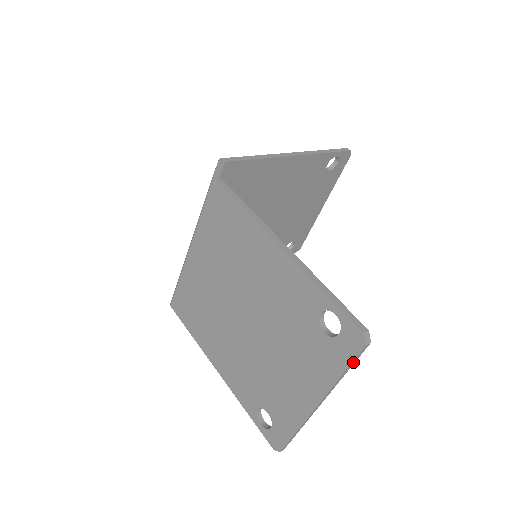
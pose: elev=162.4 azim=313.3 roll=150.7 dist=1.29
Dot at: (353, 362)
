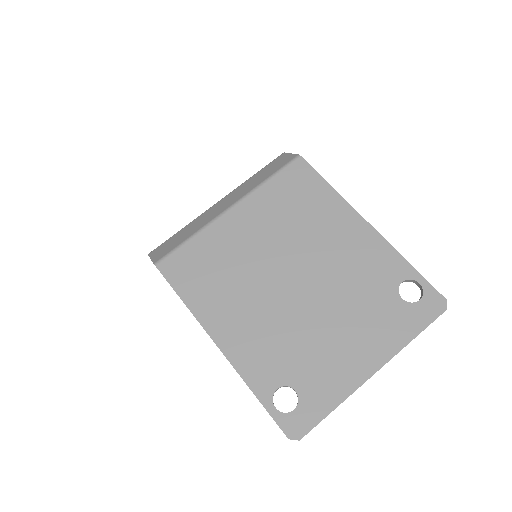
Dot at: (427, 326)
